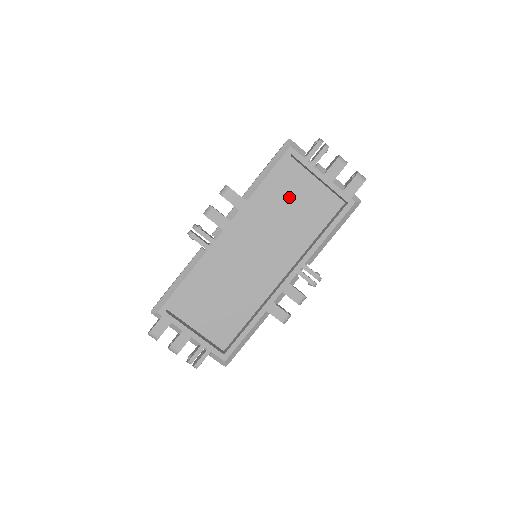
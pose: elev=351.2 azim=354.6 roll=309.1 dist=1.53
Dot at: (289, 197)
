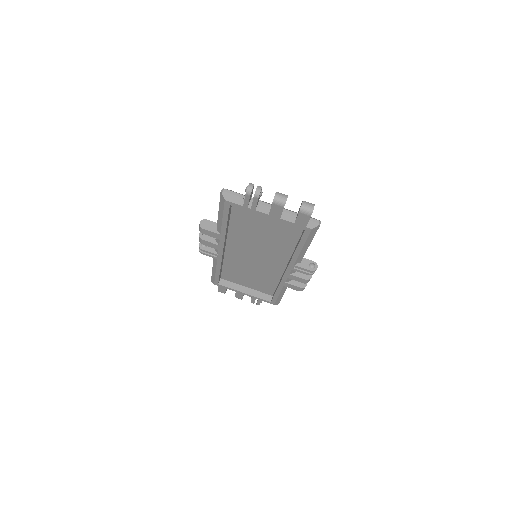
Dot at: (254, 223)
